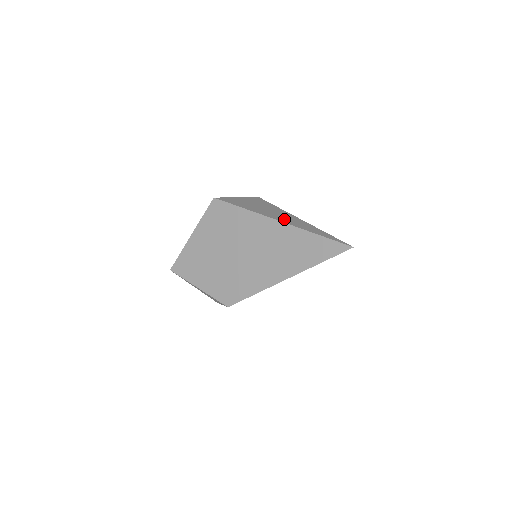
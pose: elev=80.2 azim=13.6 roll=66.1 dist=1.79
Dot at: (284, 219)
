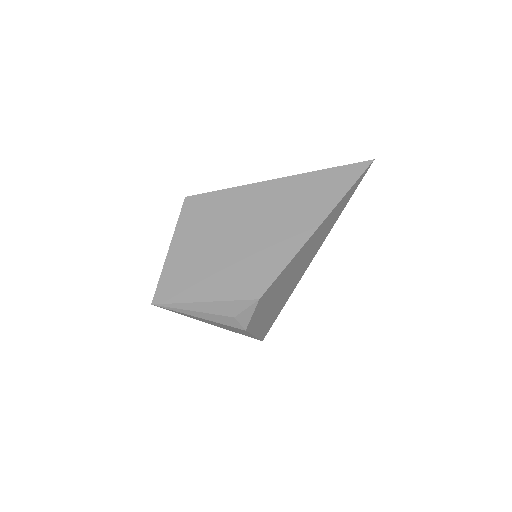
Dot at: occluded
